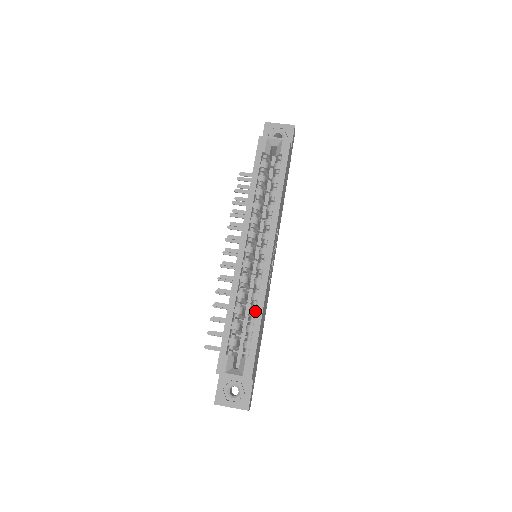
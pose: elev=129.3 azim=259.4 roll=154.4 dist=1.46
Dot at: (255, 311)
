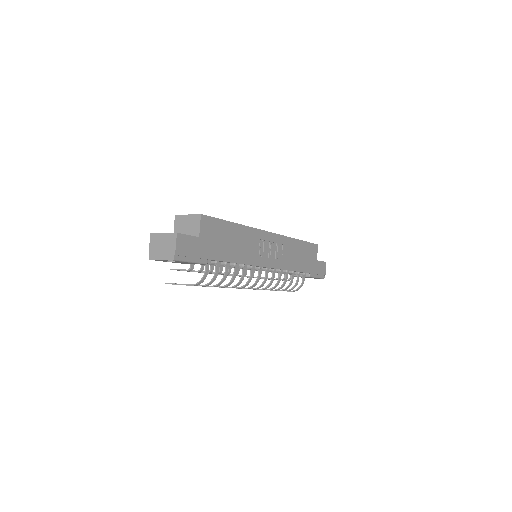
Dot at: occluded
